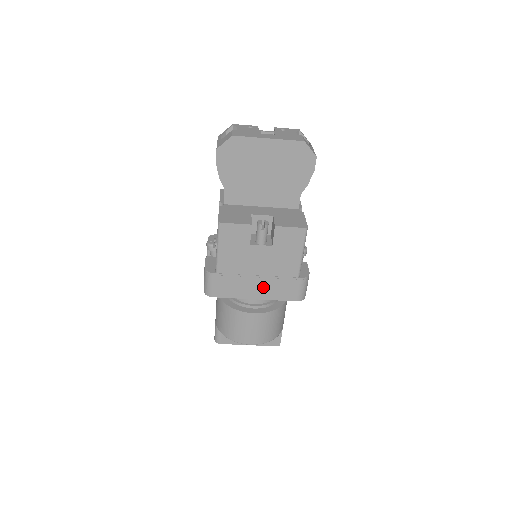
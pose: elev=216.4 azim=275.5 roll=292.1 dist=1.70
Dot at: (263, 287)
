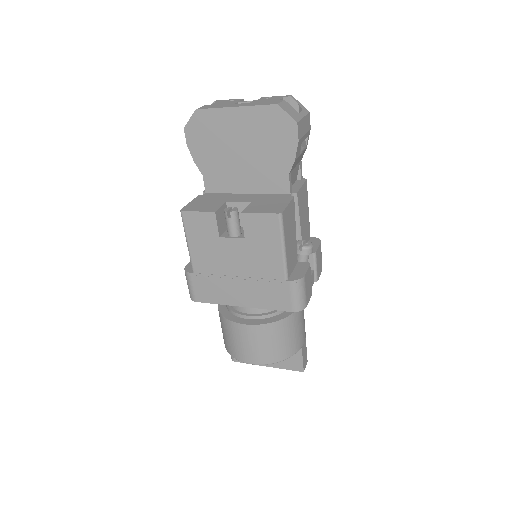
Dot at: (247, 291)
